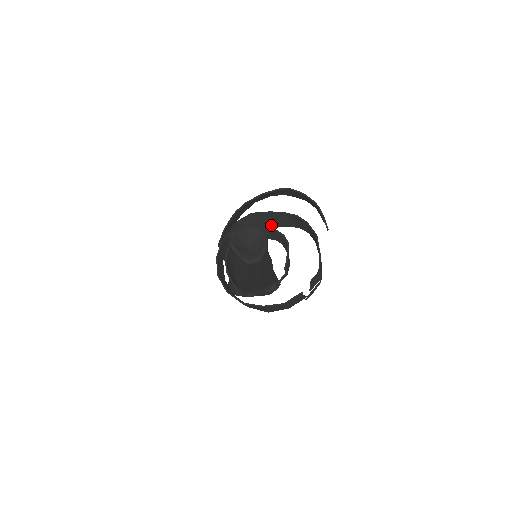
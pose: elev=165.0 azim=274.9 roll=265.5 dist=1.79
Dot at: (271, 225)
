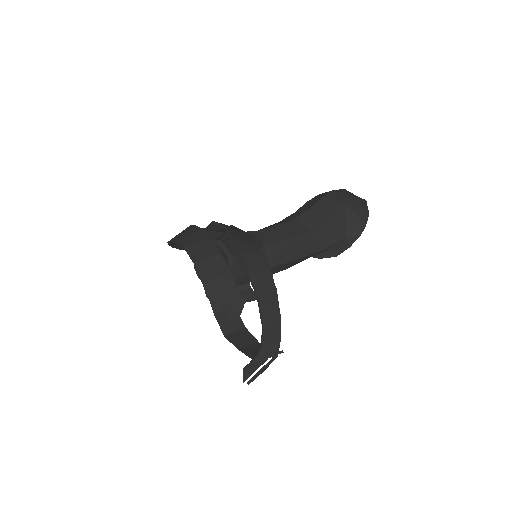
Dot at: occluded
